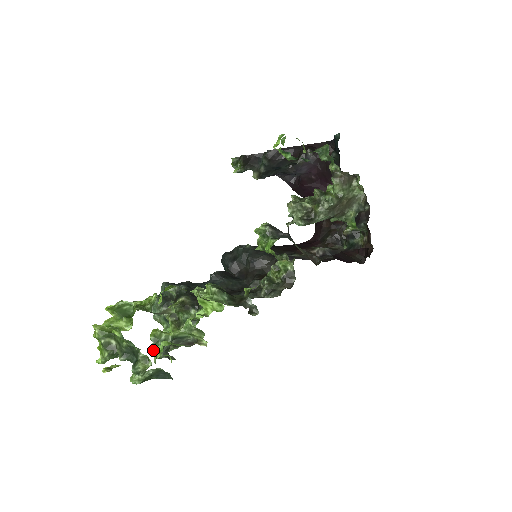
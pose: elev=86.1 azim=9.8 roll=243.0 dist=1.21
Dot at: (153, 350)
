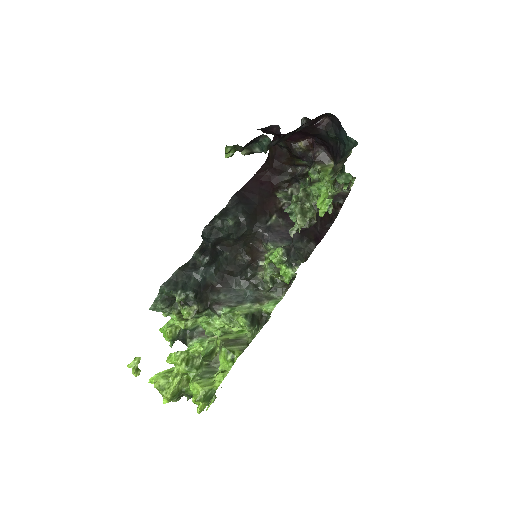
Dot at: occluded
